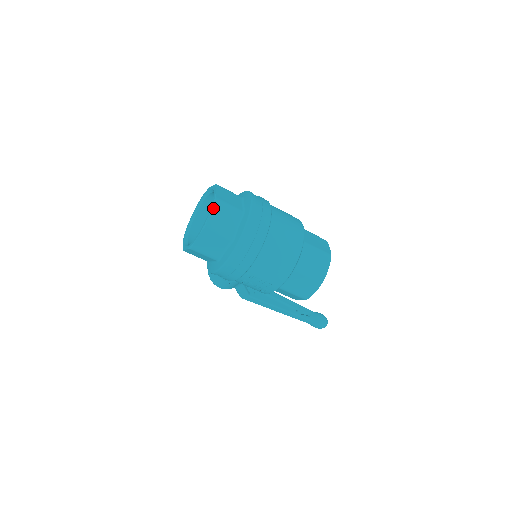
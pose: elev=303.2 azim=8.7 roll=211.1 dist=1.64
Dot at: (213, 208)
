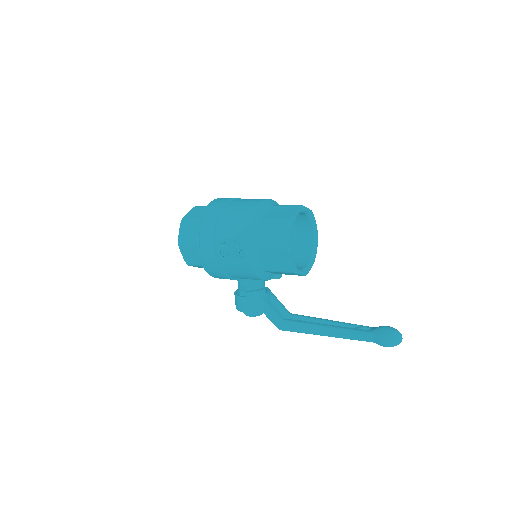
Dot at: (191, 210)
